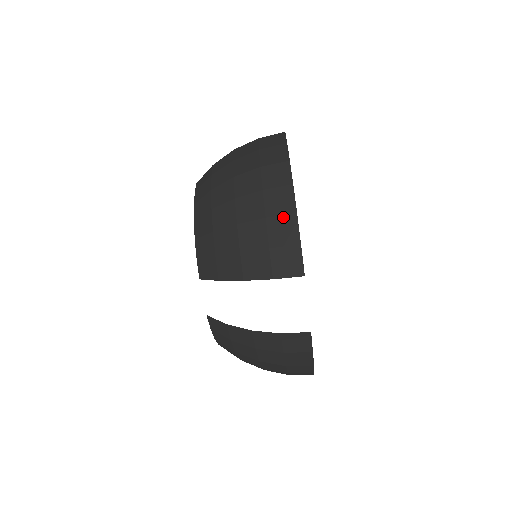
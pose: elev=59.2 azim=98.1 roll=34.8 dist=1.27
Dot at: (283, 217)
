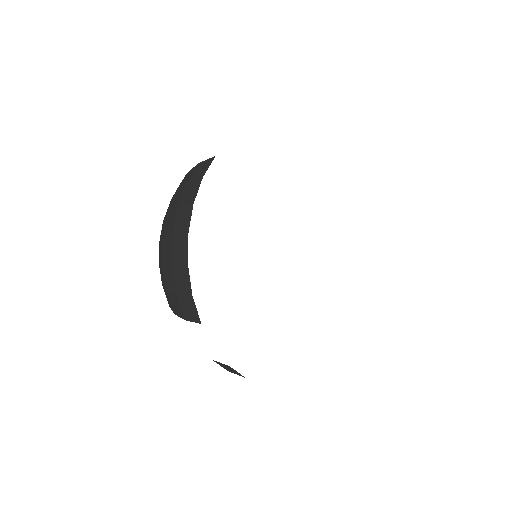
Dot at: occluded
